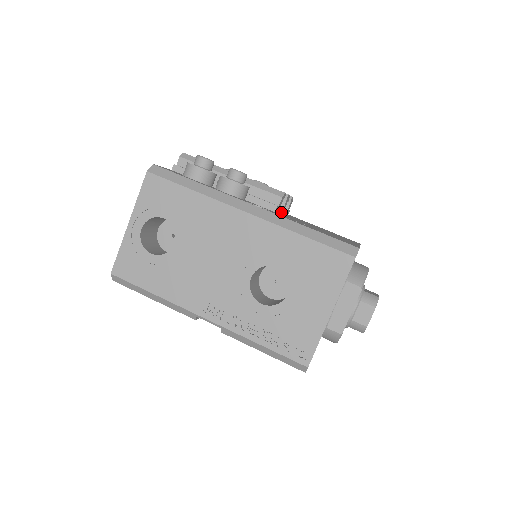
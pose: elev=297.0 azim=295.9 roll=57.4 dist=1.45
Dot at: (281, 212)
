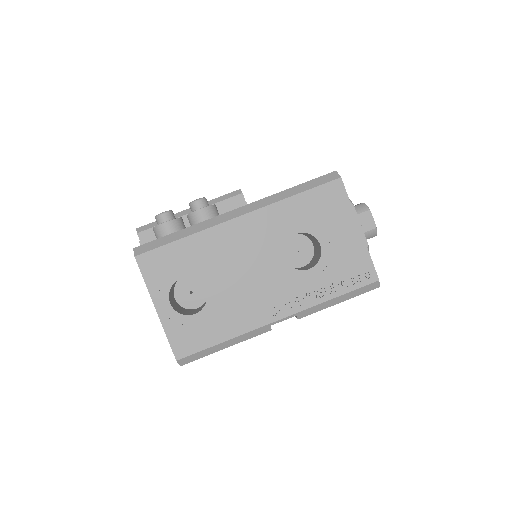
Dot at: occluded
